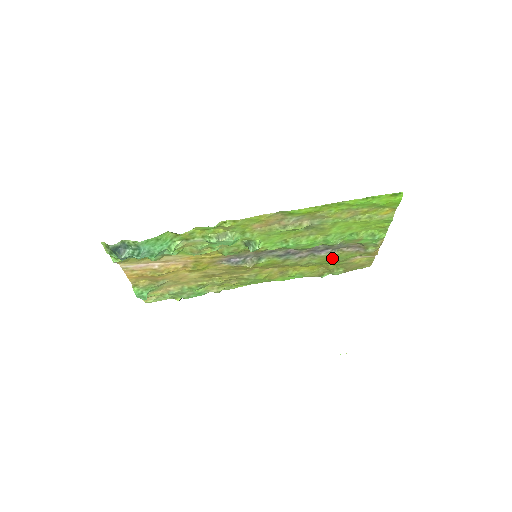
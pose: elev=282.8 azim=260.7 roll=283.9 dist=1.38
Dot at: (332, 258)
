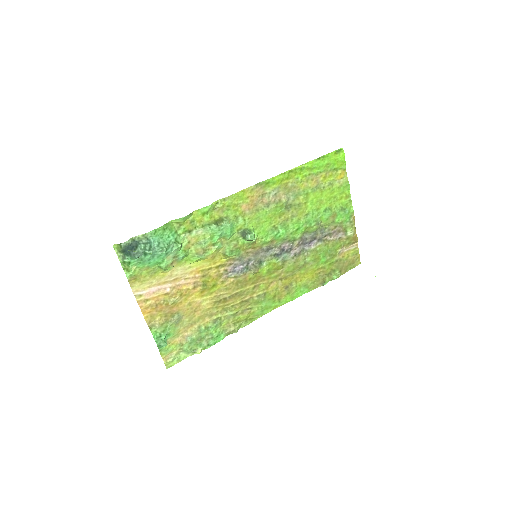
Dot at: (323, 252)
